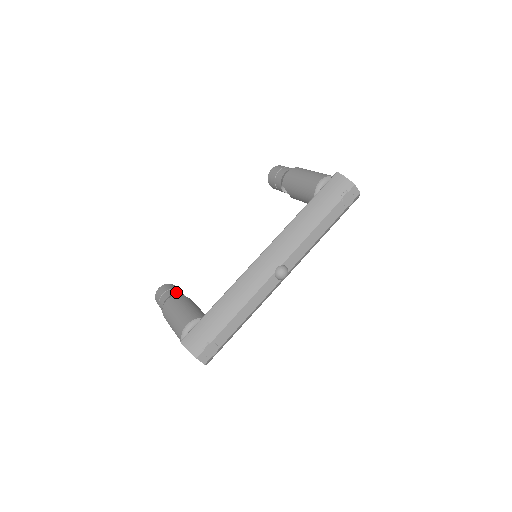
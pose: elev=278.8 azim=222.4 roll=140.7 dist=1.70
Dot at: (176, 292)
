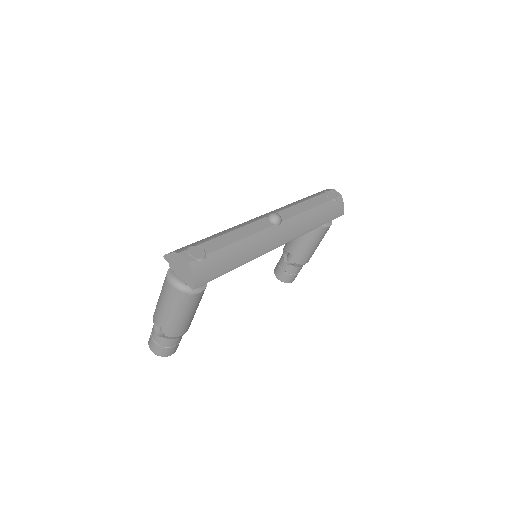
Dot at: occluded
